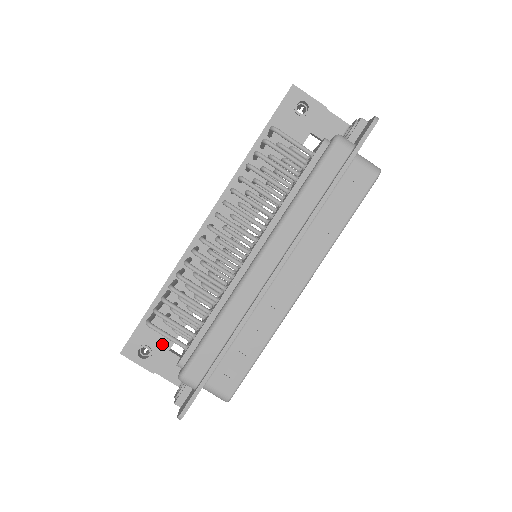
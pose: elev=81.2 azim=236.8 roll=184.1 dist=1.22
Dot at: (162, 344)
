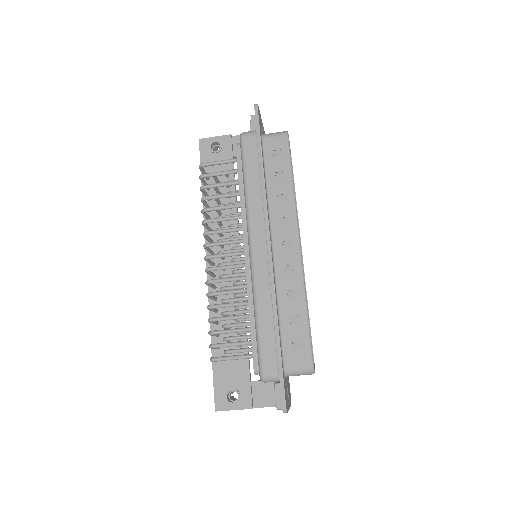
Dot at: (241, 379)
